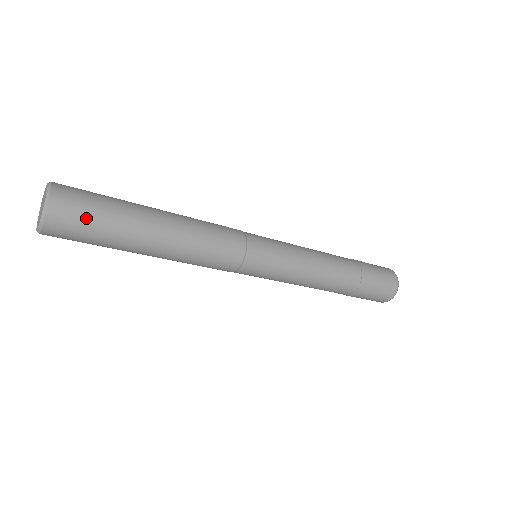
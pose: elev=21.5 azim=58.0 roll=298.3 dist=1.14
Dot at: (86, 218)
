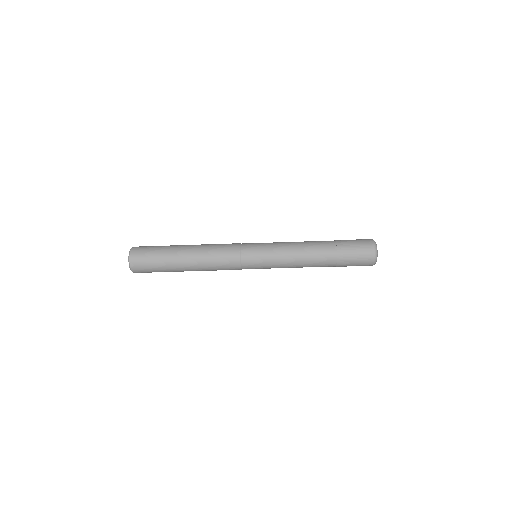
Dot at: (148, 257)
